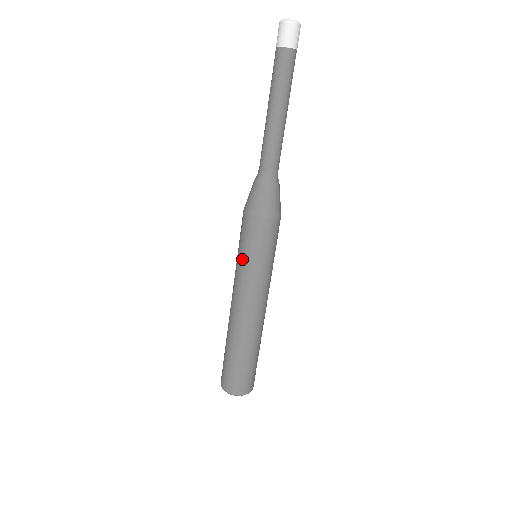
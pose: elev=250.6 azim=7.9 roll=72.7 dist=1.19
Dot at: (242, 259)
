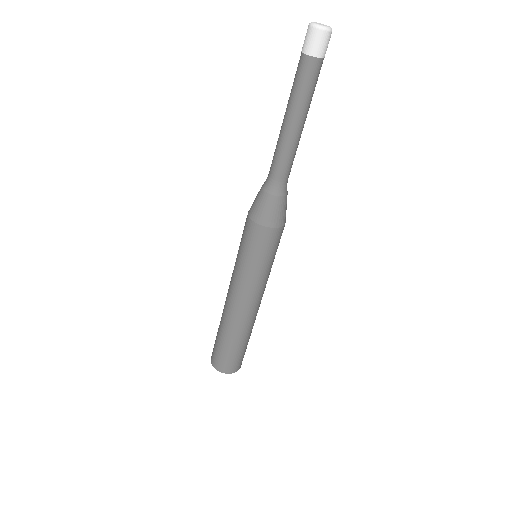
Dot at: (239, 257)
